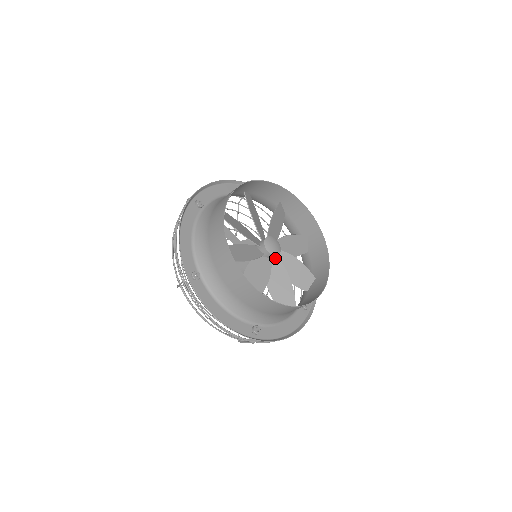
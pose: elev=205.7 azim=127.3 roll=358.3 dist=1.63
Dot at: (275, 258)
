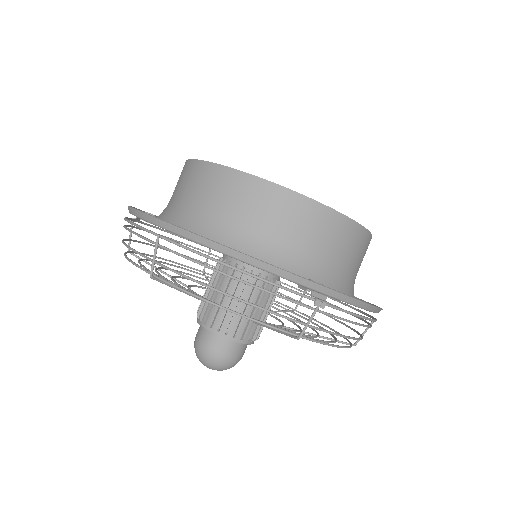
Dot at: occluded
